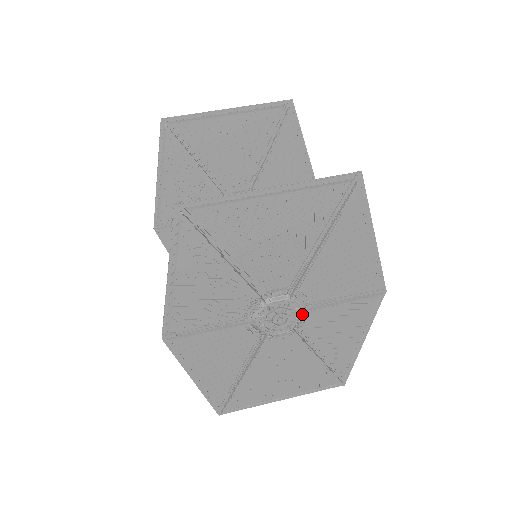
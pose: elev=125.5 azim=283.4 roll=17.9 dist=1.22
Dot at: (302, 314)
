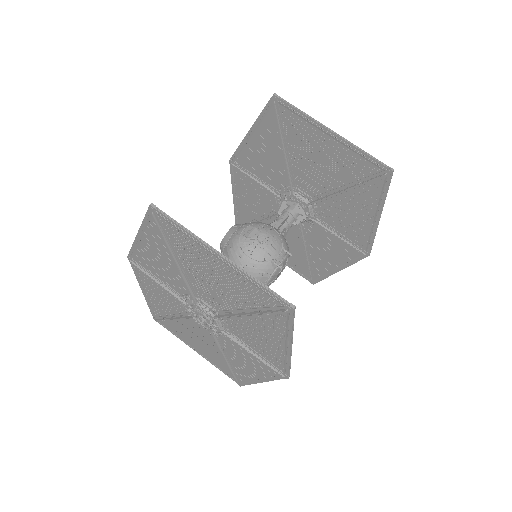
Dot at: (219, 331)
